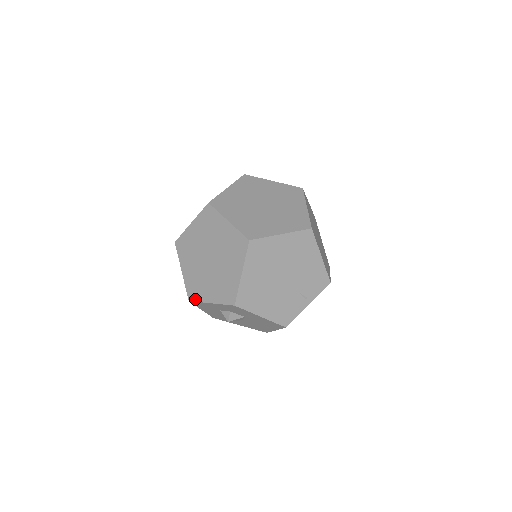
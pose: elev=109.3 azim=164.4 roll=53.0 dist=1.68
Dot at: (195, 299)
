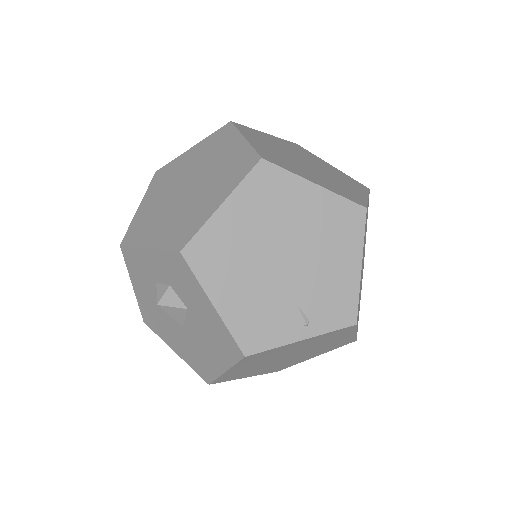
Dot at: (130, 242)
